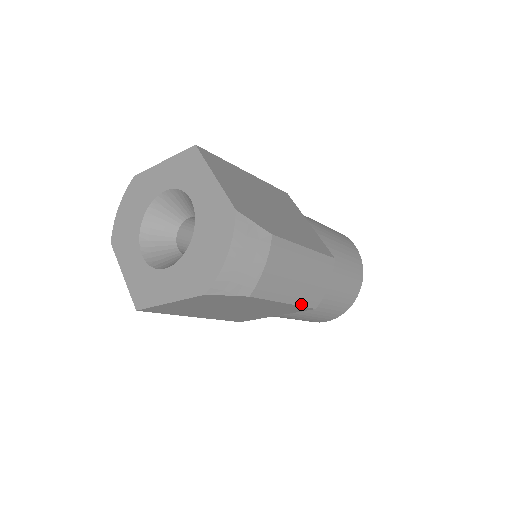
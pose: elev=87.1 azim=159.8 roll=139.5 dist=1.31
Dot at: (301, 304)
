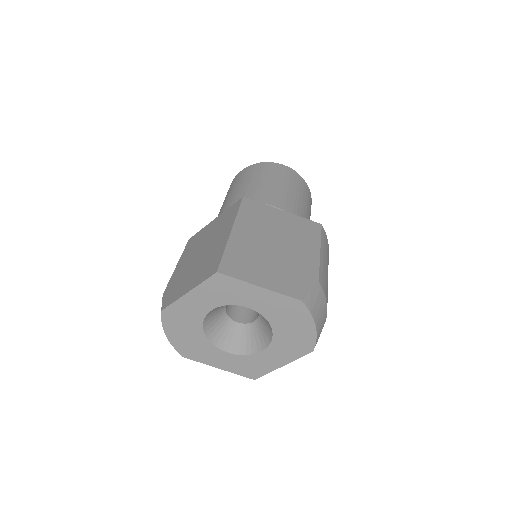
Dot at: occluded
